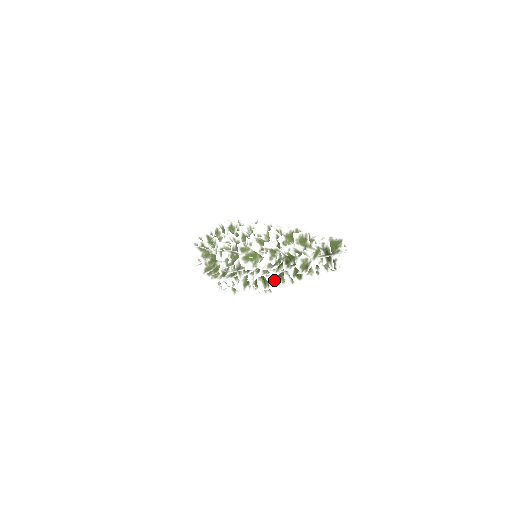
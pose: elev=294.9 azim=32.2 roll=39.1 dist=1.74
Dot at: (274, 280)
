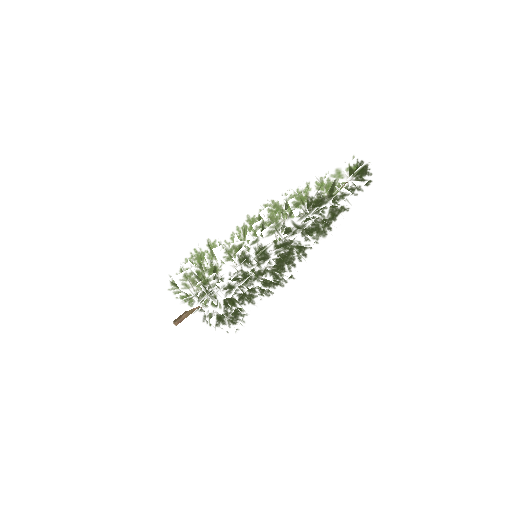
Dot at: (315, 230)
